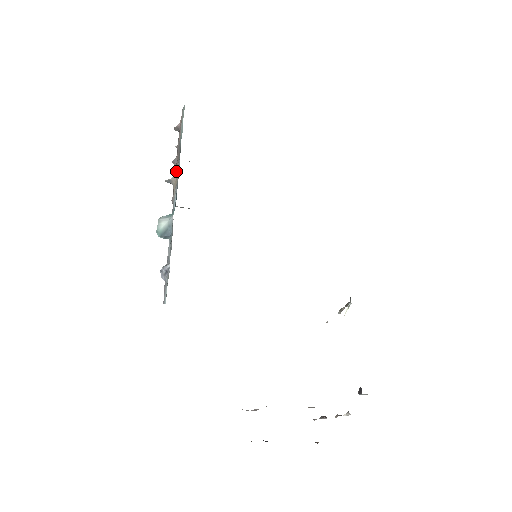
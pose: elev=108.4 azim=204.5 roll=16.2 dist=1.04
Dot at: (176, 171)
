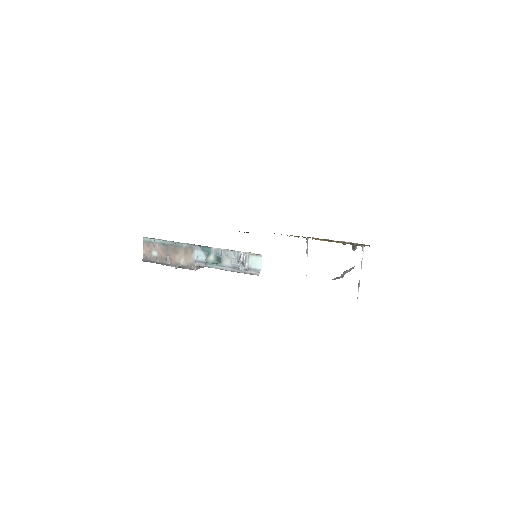
Dot at: (182, 249)
